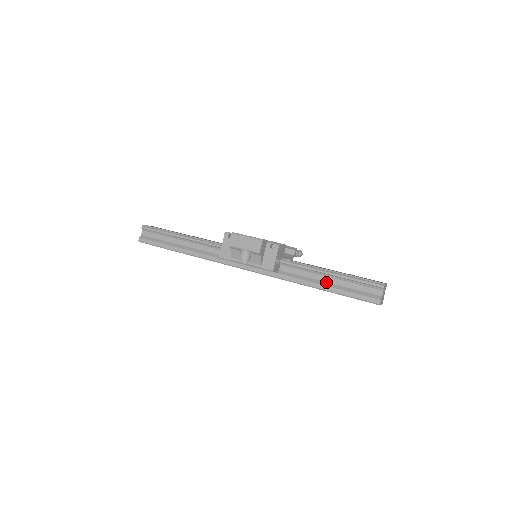
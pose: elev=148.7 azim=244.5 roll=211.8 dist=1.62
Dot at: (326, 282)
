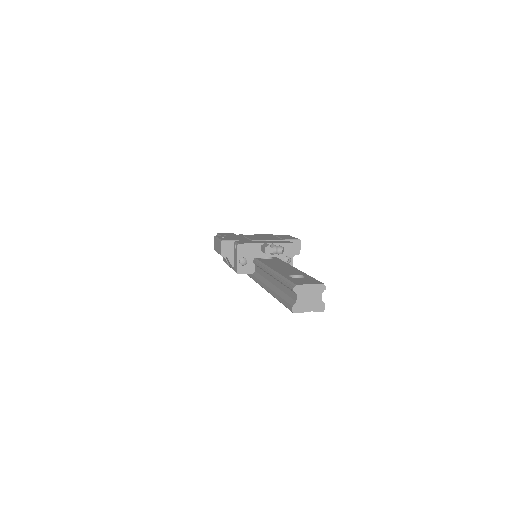
Dot at: (272, 283)
